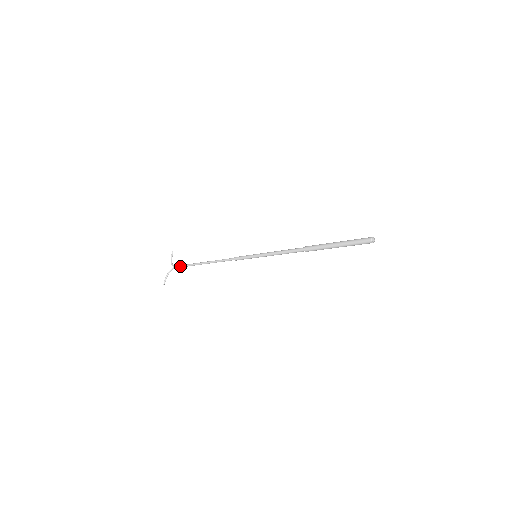
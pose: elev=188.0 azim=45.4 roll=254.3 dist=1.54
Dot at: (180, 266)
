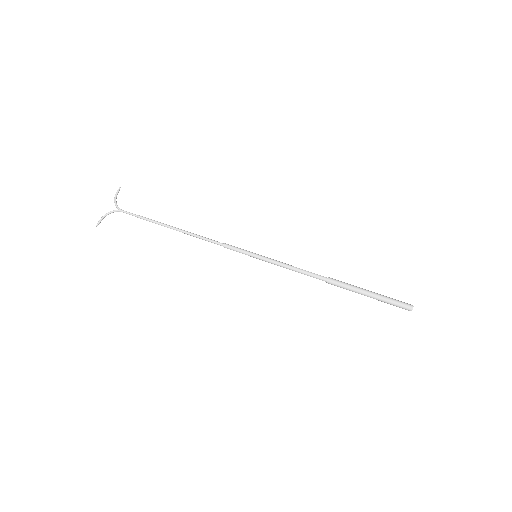
Dot at: (131, 214)
